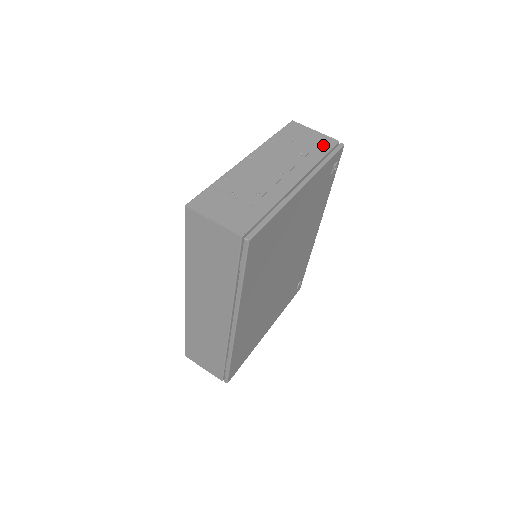
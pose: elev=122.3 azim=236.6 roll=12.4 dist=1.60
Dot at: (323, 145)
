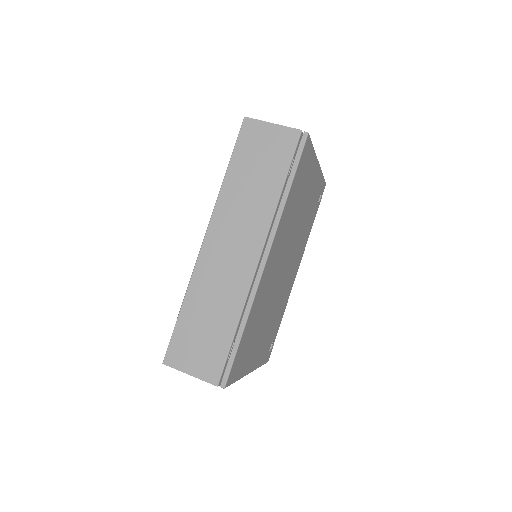
Dot at: occluded
